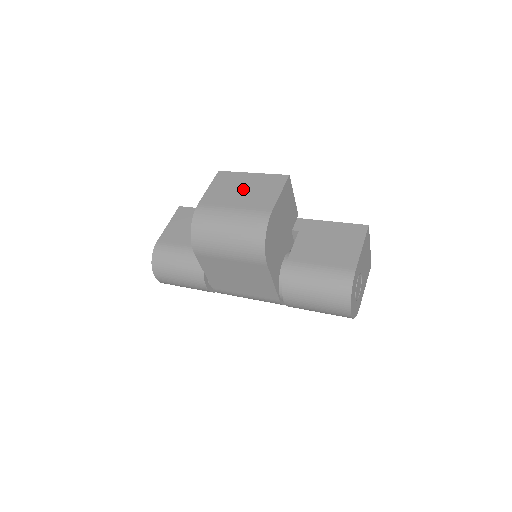
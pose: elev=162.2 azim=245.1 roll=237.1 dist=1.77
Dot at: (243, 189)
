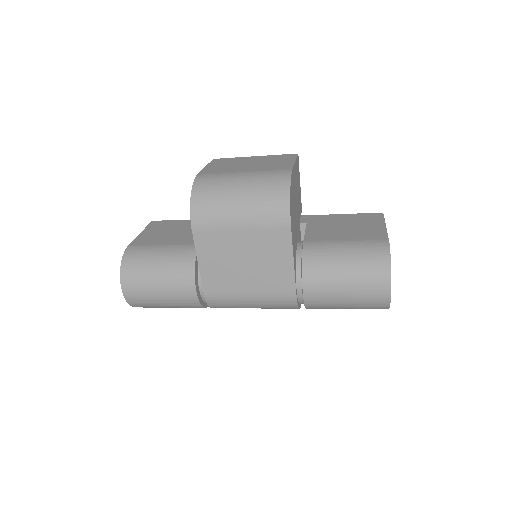
Dot at: (249, 163)
